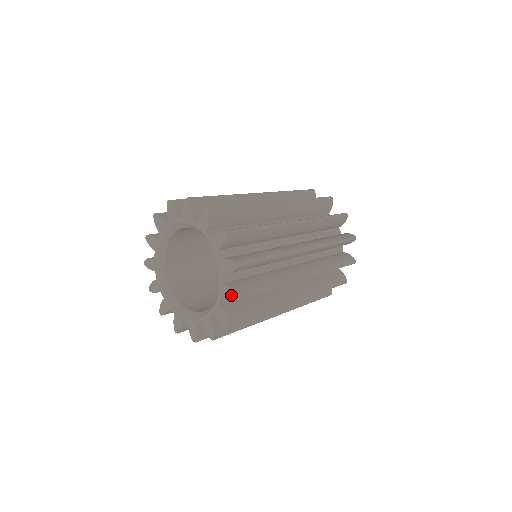
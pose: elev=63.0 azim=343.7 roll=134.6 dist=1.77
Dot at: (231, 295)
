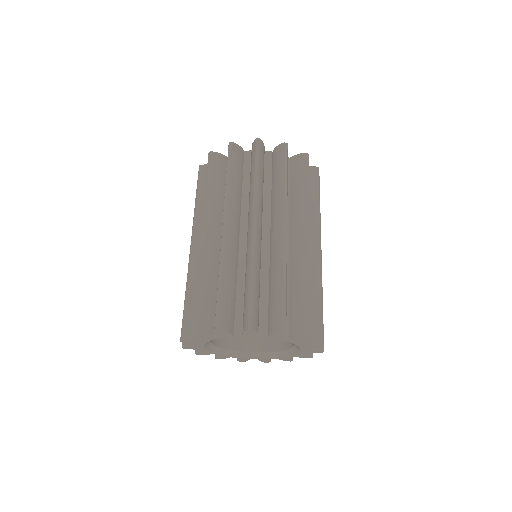
Dot at: (315, 346)
